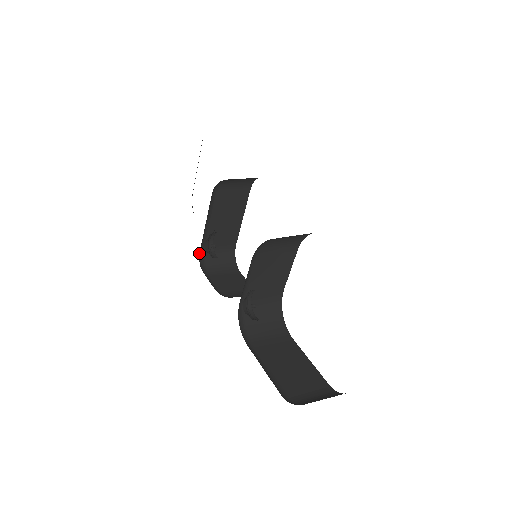
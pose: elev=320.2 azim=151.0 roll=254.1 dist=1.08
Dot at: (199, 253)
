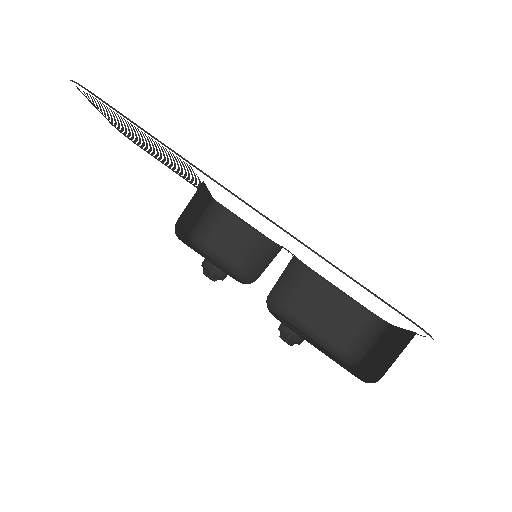
Dot at: (189, 242)
